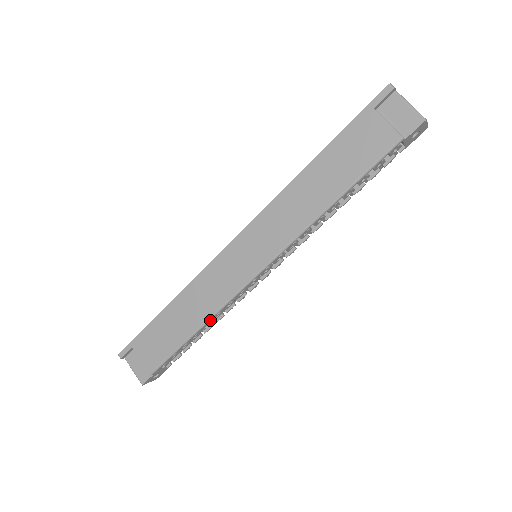
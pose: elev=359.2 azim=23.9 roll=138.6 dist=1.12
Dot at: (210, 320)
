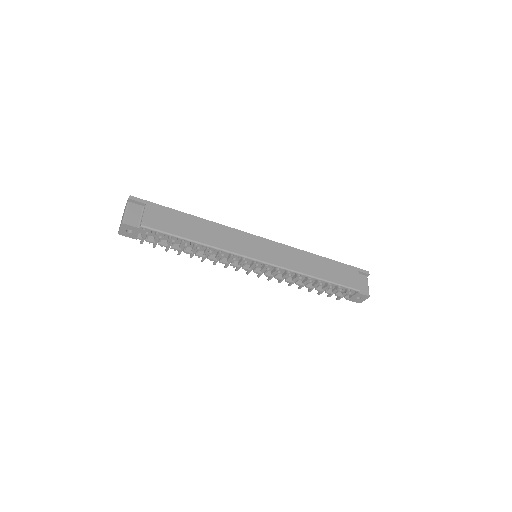
Dot at: (210, 247)
